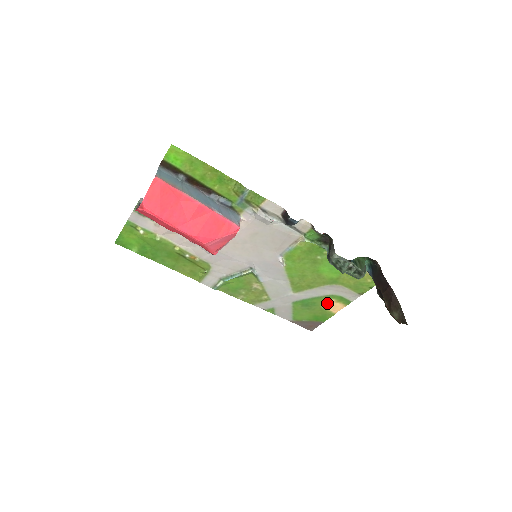
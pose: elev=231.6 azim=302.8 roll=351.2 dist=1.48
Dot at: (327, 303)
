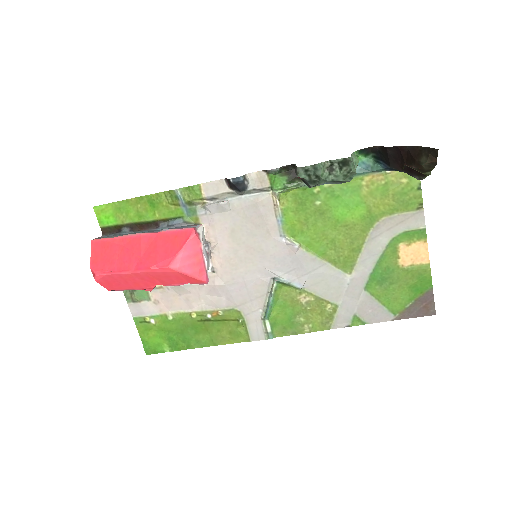
Dot at: (401, 256)
